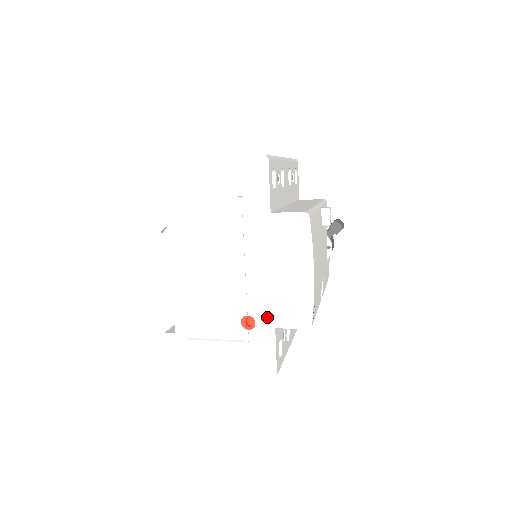
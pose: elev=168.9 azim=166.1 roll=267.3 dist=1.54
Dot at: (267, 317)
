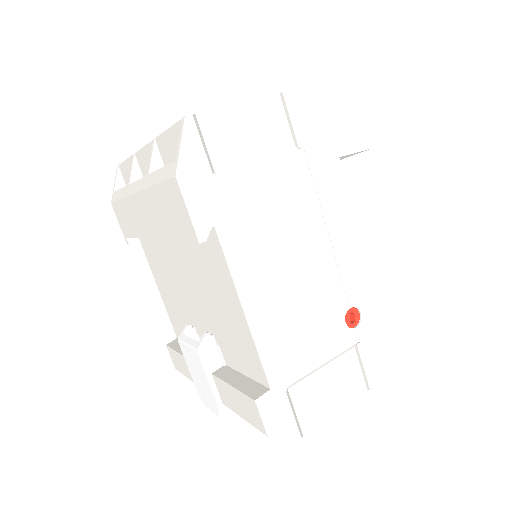
Dot at: (370, 298)
